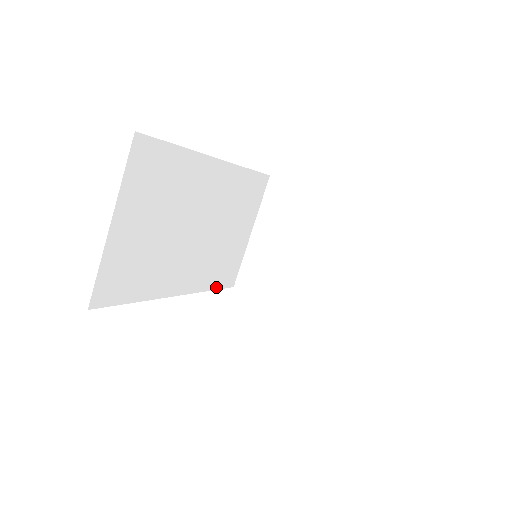
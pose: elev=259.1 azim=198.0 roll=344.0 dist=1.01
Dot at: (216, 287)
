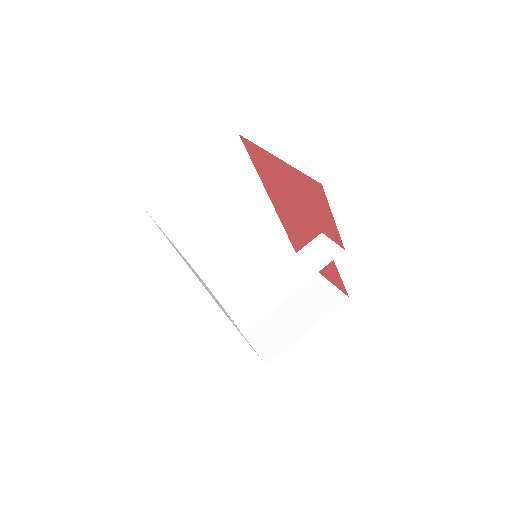
Dot at: occluded
